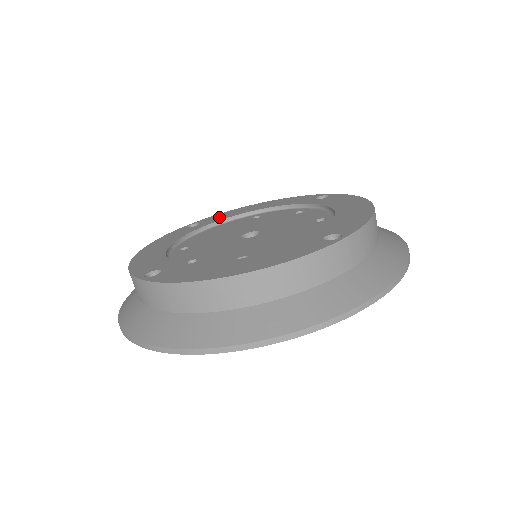
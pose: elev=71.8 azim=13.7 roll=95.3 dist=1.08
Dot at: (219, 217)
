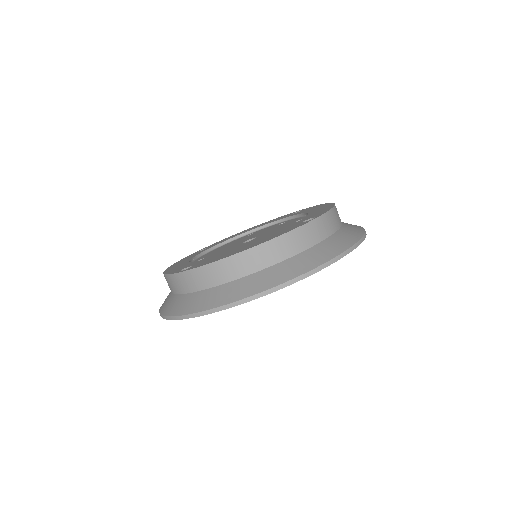
Dot at: (221, 241)
